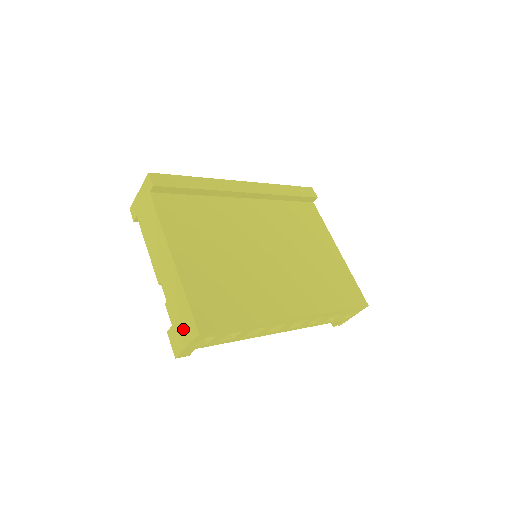
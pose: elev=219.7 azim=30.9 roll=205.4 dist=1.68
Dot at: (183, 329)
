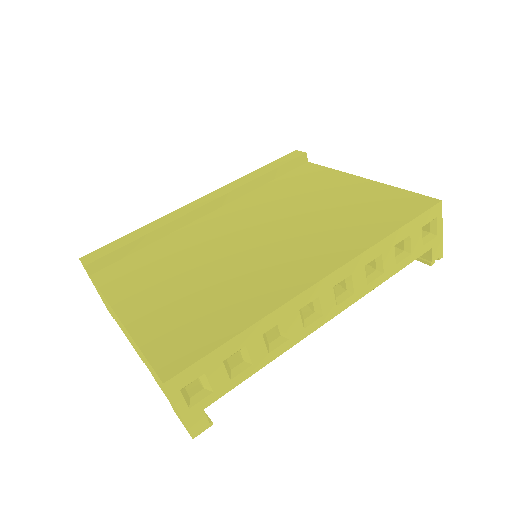
Dot at: occluded
